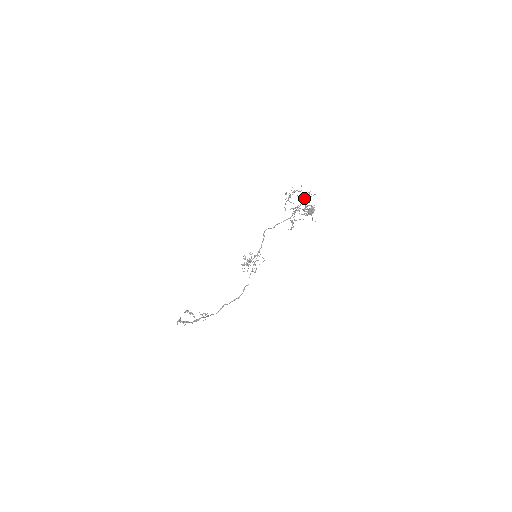
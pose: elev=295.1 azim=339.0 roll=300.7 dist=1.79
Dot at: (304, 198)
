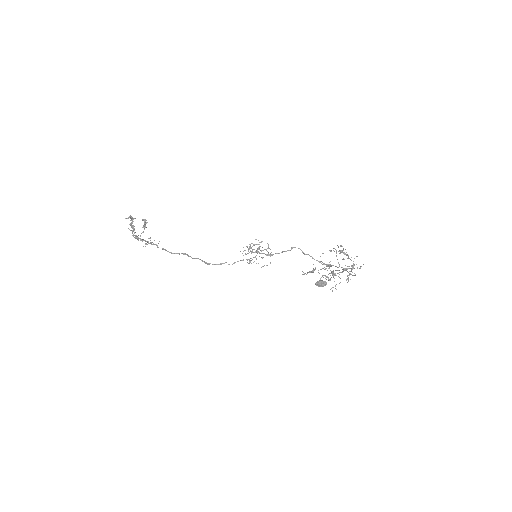
Dot at: (349, 266)
